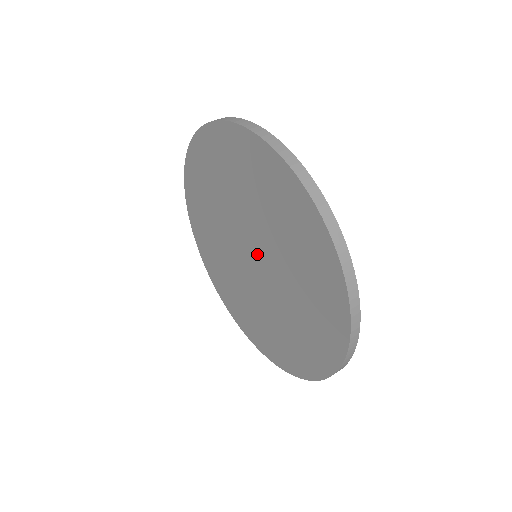
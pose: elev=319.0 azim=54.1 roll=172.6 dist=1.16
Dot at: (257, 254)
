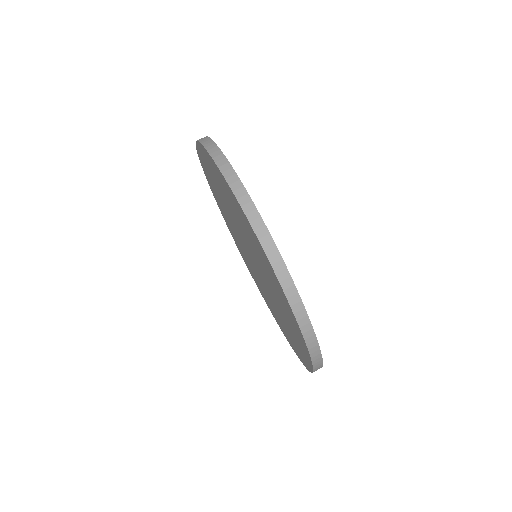
Dot at: (255, 264)
